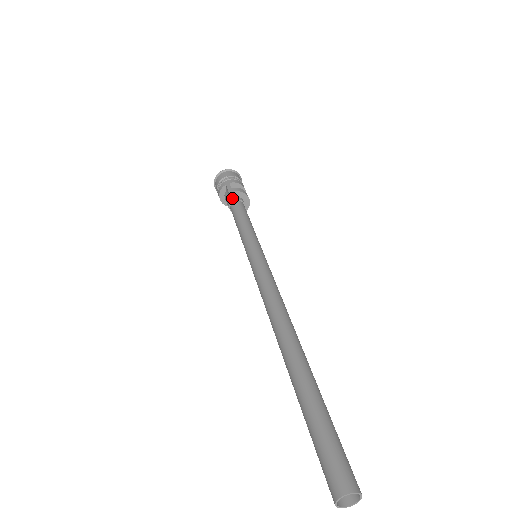
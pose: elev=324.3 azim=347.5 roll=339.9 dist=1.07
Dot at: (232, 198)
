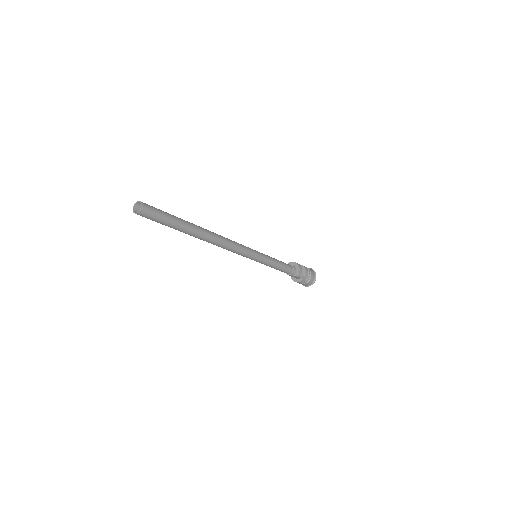
Dot at: occluded
